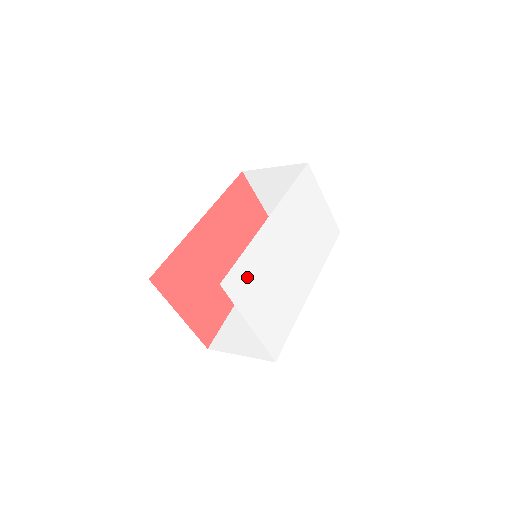
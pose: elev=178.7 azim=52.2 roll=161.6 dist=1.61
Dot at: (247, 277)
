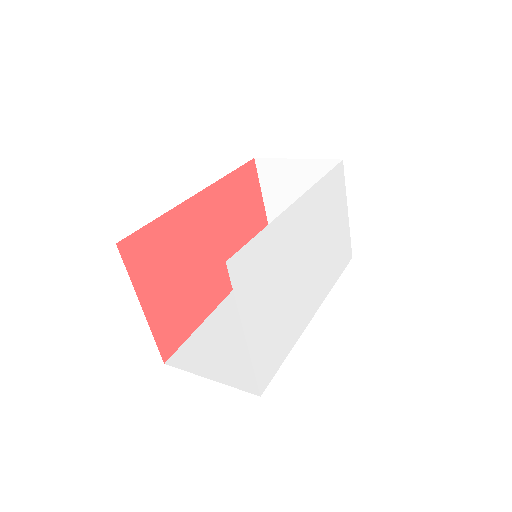
Dot at: (257, 267)
